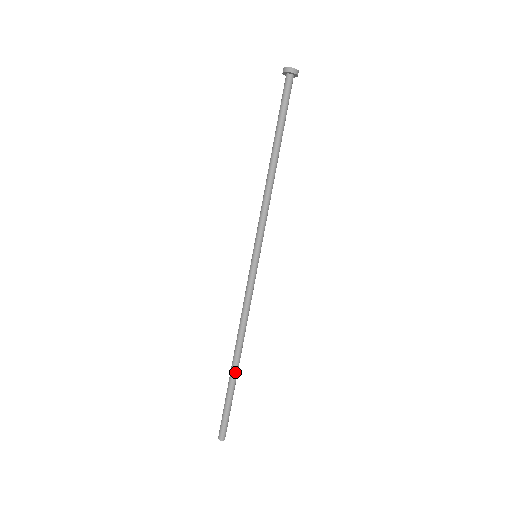
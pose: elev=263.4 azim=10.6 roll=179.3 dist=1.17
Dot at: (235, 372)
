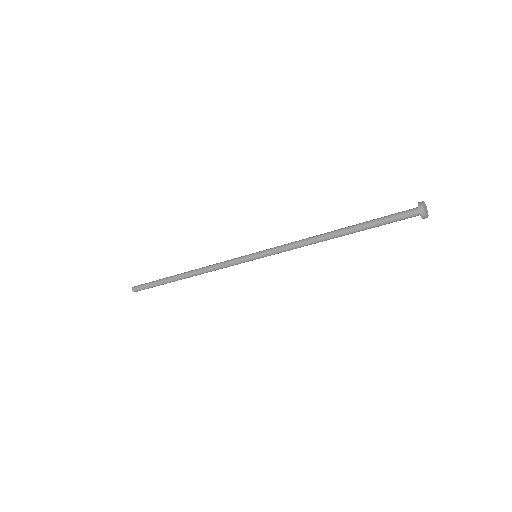
Dot at: (175, 280)
